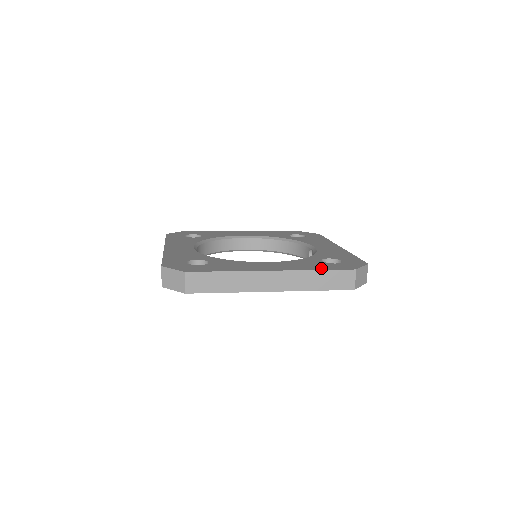
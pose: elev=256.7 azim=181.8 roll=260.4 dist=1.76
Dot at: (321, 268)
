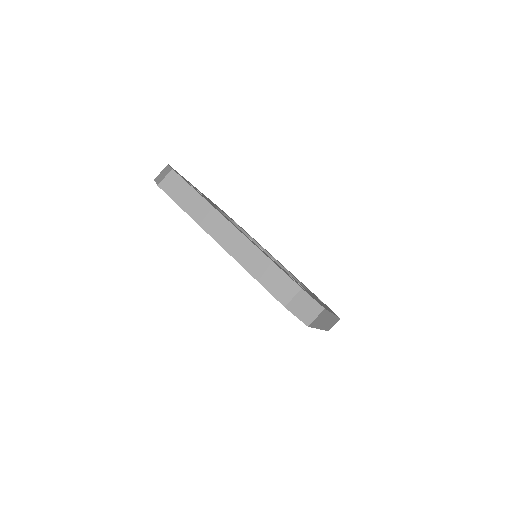
Dot at: occluded
